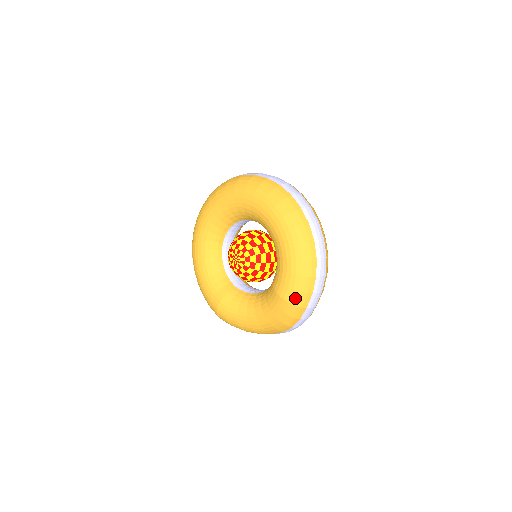
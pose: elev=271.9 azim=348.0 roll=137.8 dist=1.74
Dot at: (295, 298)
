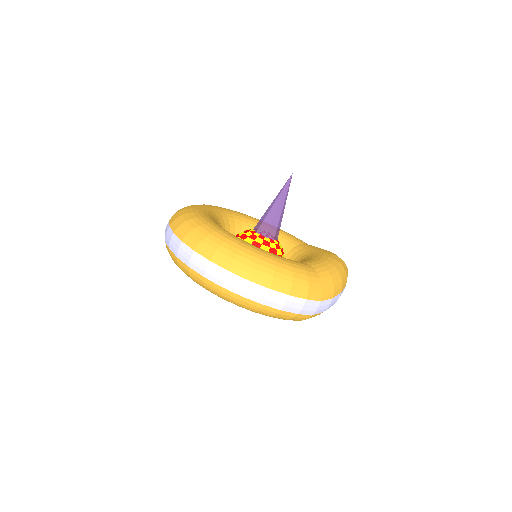
Dot at: (293, 320)
